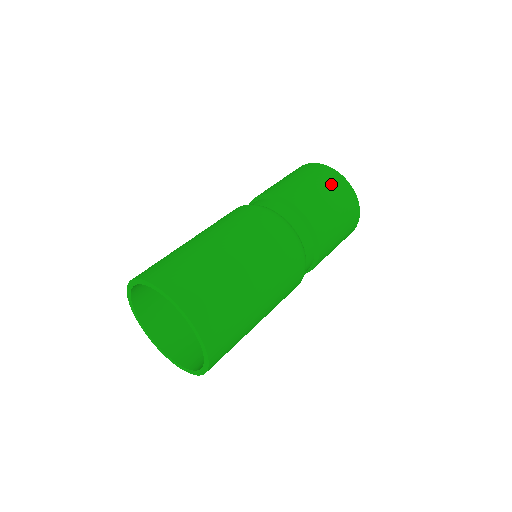
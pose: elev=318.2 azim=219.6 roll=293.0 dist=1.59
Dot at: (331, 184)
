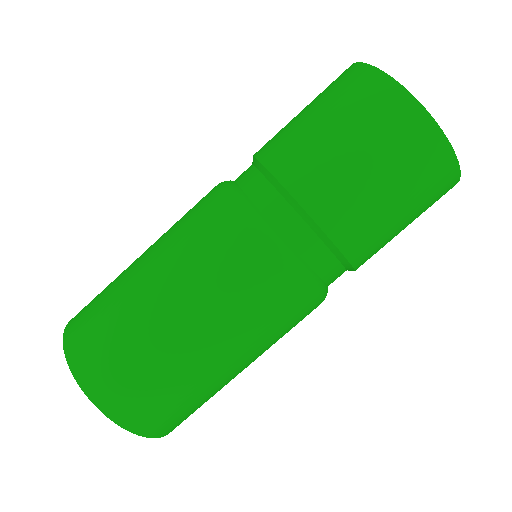
Dot at: (382, 129)
